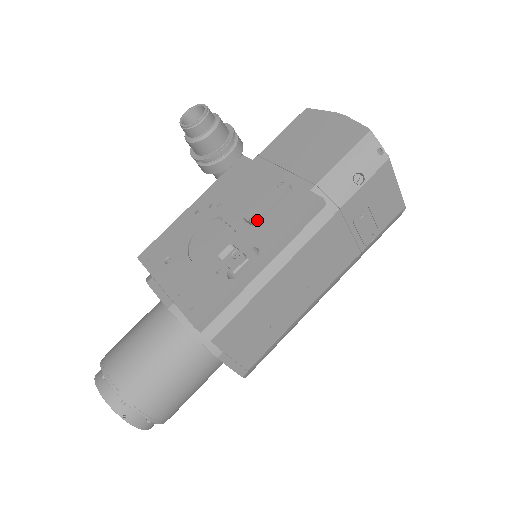
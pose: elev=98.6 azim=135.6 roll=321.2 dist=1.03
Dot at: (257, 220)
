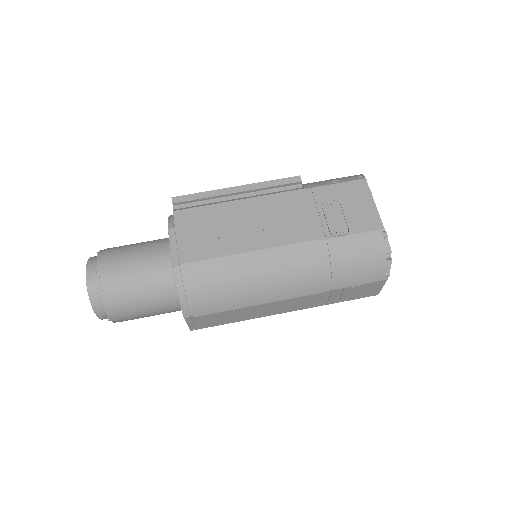
Dot at: occluded
